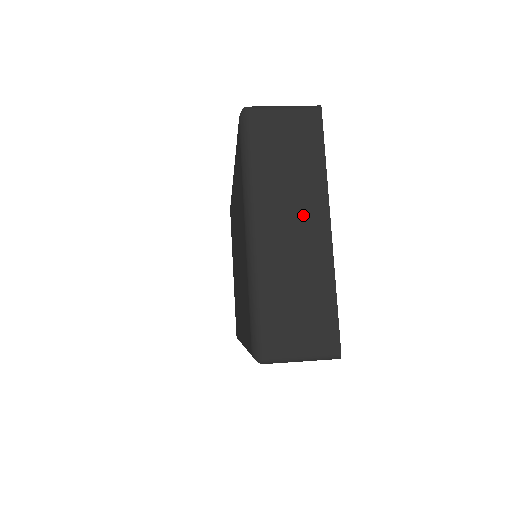
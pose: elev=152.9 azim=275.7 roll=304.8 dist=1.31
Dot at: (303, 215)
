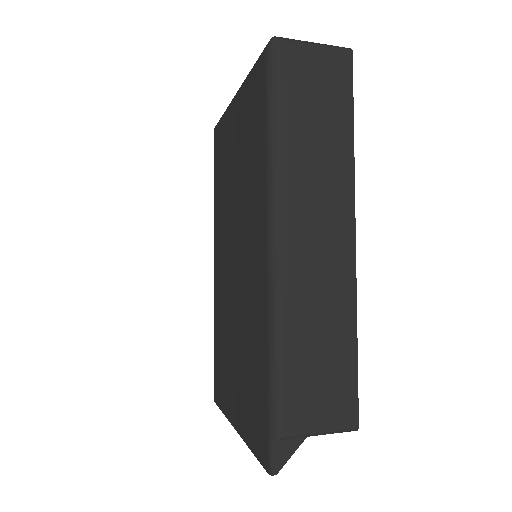
Dot at: occluded
